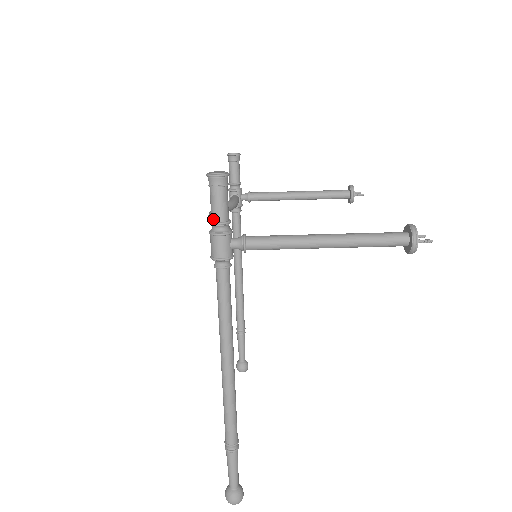
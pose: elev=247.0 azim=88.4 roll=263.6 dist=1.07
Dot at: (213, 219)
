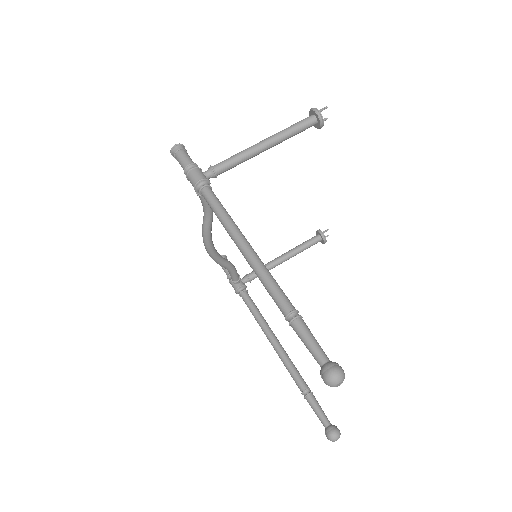
Dot at: (185, 167)
